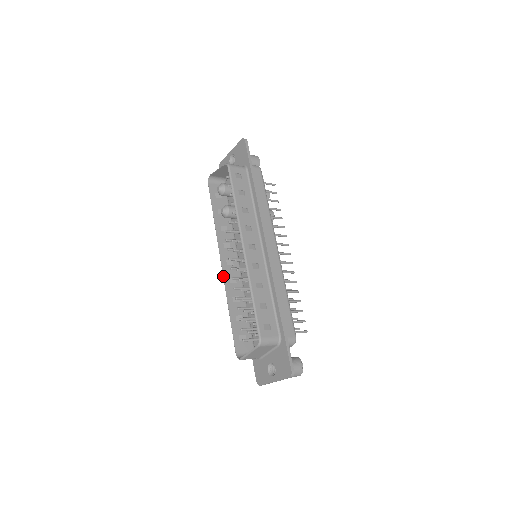
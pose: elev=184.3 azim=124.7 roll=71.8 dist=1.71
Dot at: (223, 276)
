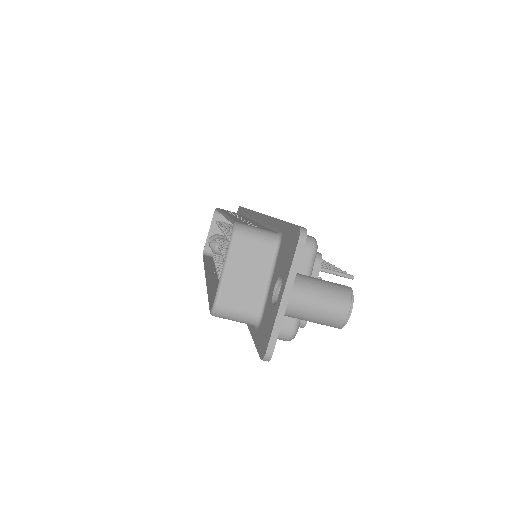
Dot at: occluded
